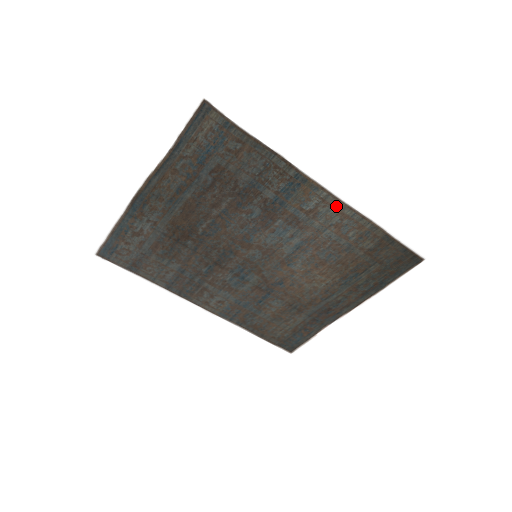
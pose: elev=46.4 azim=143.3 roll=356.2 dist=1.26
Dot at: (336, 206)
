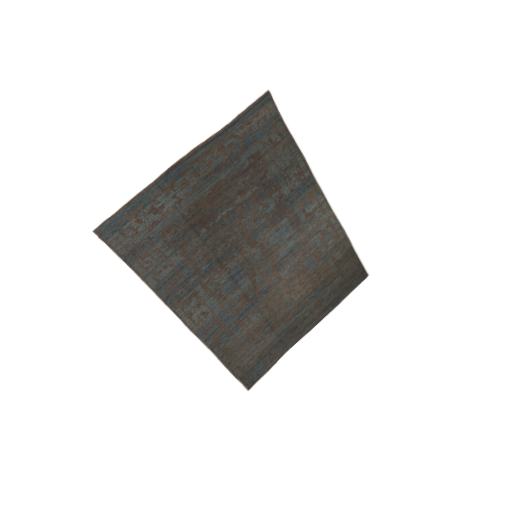
Dot at: (327, 213)
